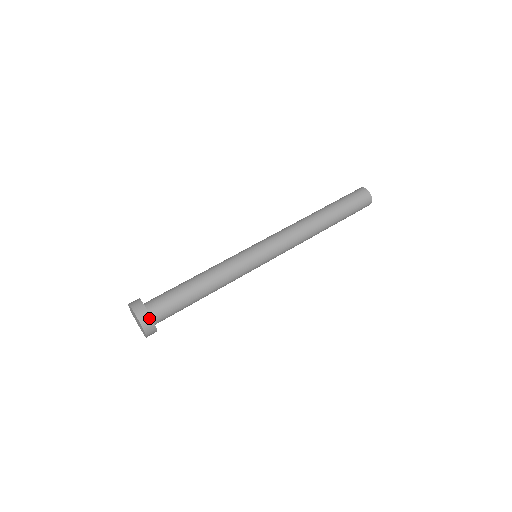
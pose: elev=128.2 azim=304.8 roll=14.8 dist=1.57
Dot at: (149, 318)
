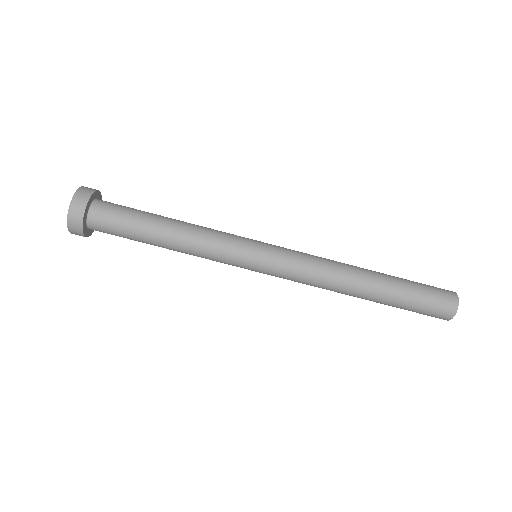
Dot at: (84, 236)
